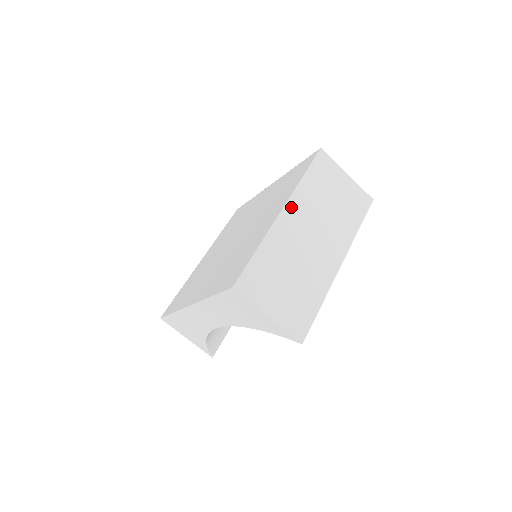
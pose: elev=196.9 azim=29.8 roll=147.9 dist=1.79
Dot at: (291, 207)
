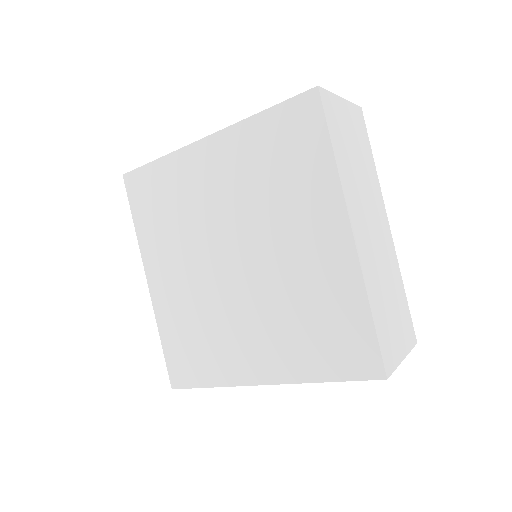
Dot at: (352, 217)
